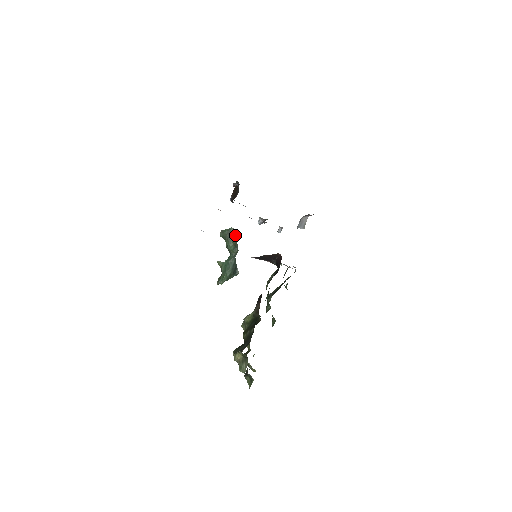
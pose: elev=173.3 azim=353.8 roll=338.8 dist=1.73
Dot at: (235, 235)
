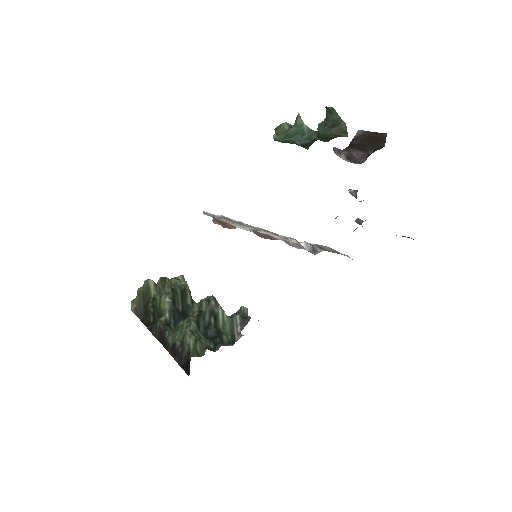
Dot at: (338, 134)
